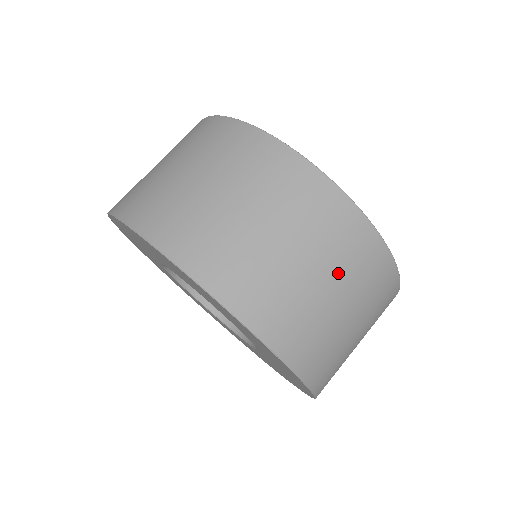
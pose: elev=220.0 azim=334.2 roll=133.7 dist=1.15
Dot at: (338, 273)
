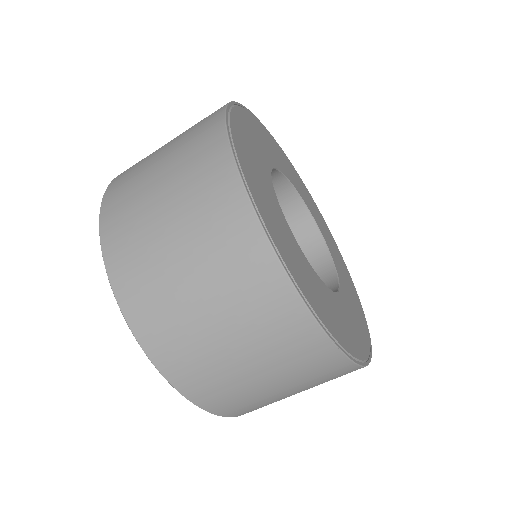
Dot at: (235, 316)
